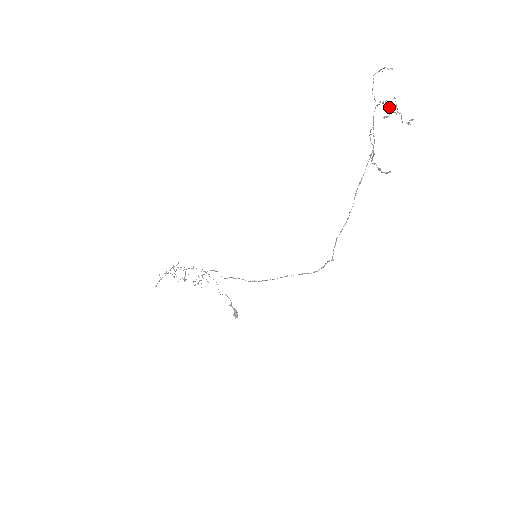
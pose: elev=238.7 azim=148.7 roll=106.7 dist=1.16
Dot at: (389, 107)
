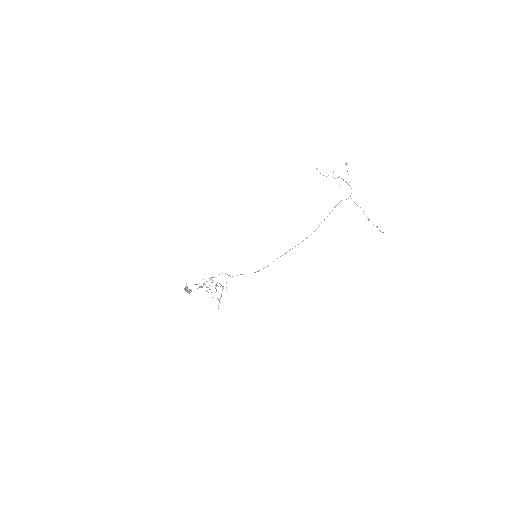
Dot at: occluded
